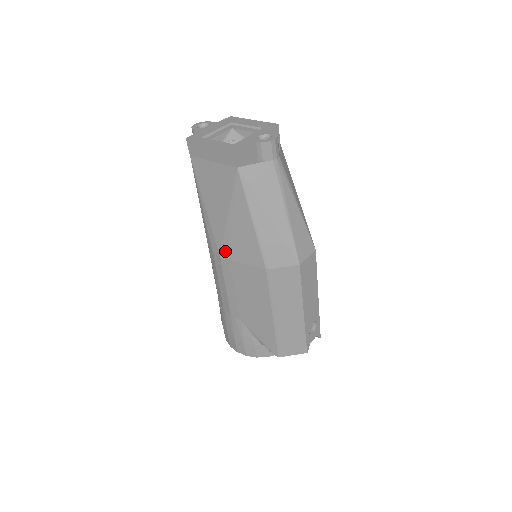
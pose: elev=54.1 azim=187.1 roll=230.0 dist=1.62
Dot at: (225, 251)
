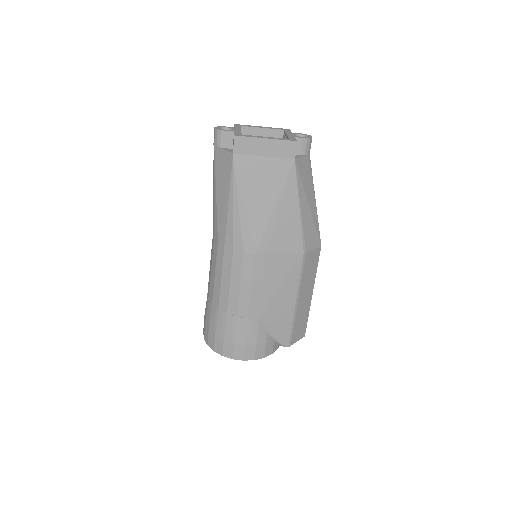
Dot at: (263, 245)
